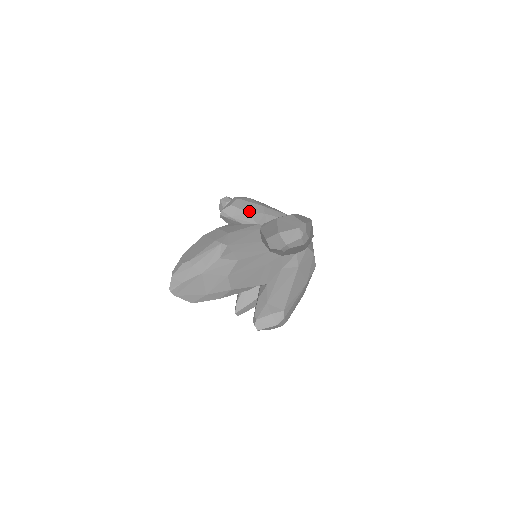
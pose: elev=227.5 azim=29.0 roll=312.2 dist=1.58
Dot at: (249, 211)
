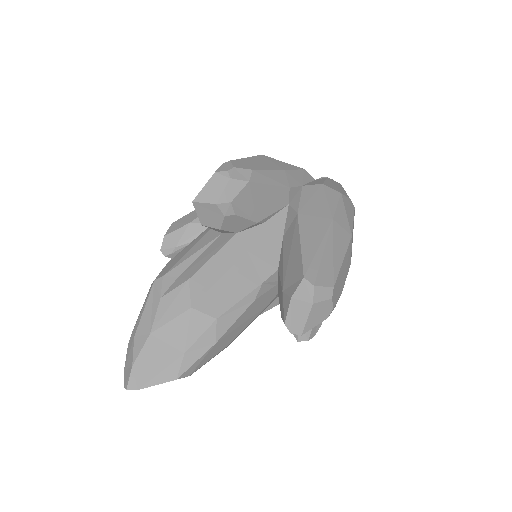
Dot at: (190, 221)
